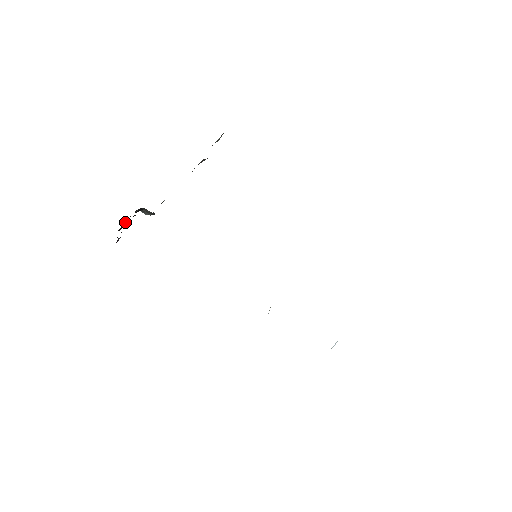
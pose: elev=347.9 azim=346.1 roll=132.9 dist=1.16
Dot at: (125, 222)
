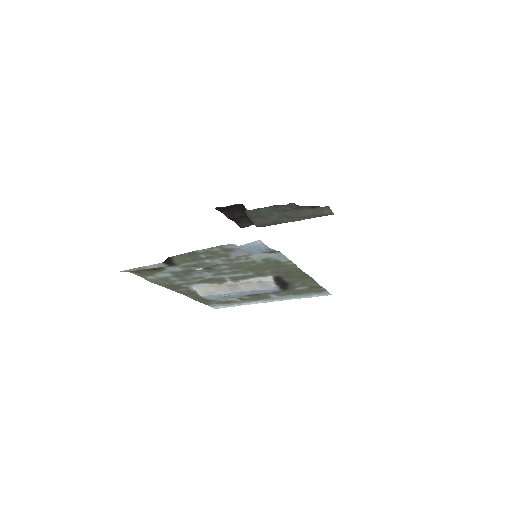
Dot at: (242, 219)
